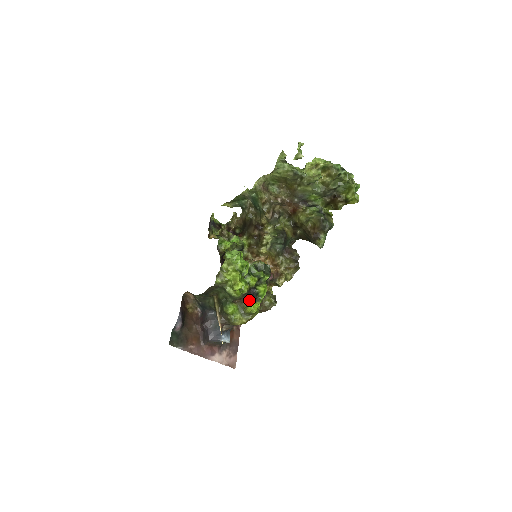
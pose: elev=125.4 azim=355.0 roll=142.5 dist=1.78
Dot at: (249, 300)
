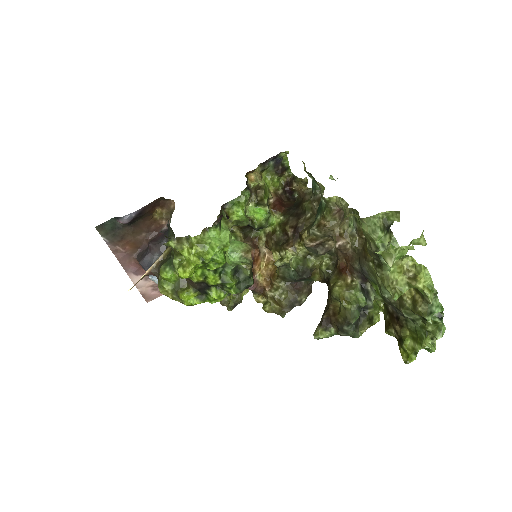
Dot at: (192, 289)
